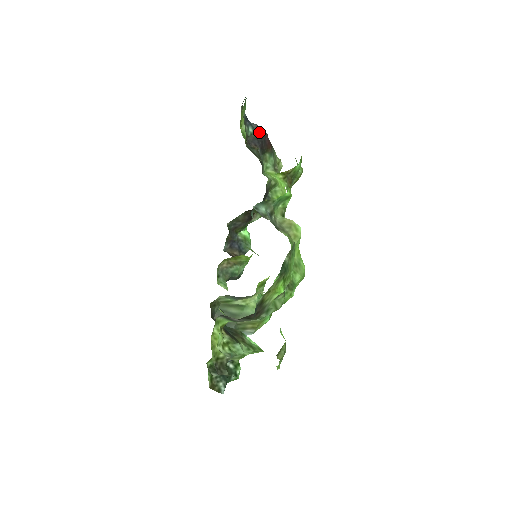
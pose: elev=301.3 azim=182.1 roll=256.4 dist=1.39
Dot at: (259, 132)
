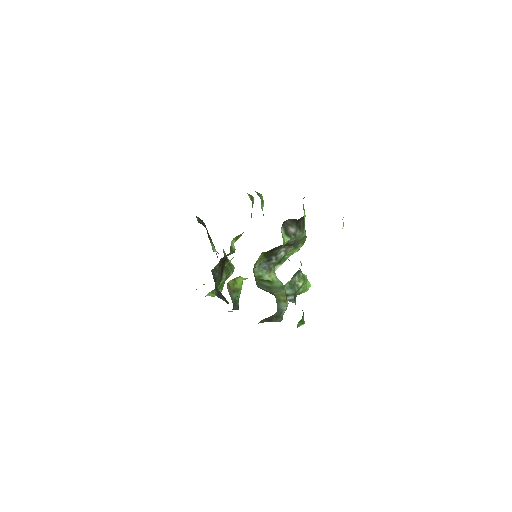
Dot at: (201, 222)
